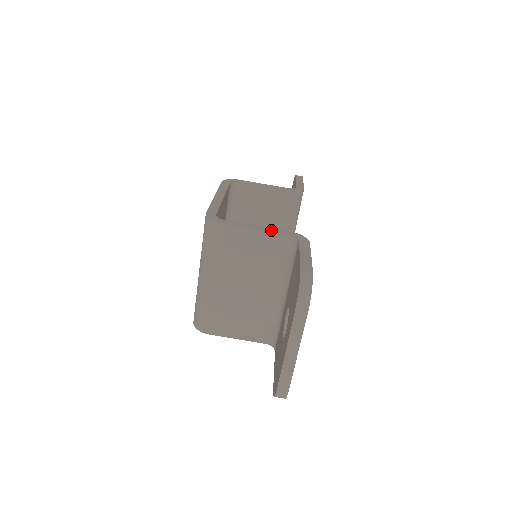
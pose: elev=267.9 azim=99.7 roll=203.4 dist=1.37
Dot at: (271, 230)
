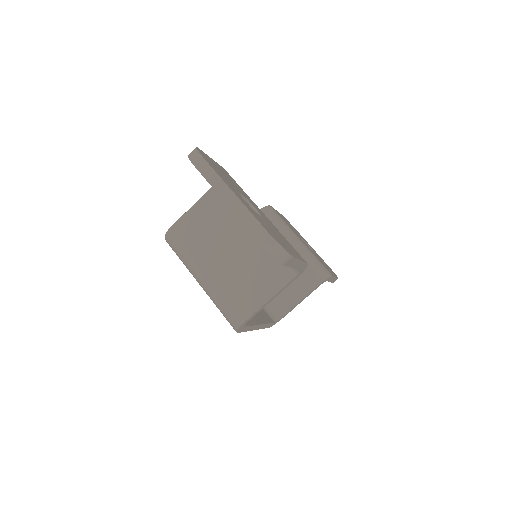
Dot at: (203, 197)
